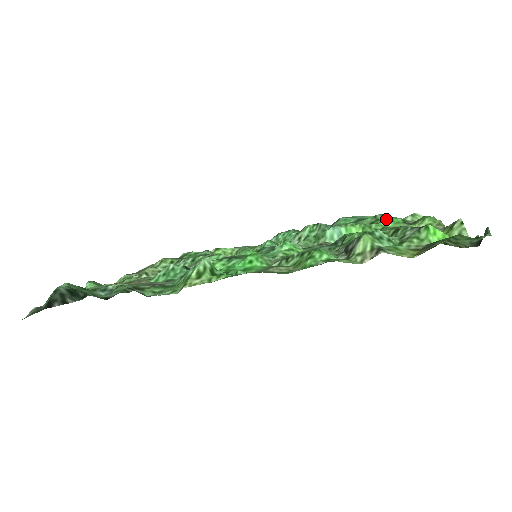
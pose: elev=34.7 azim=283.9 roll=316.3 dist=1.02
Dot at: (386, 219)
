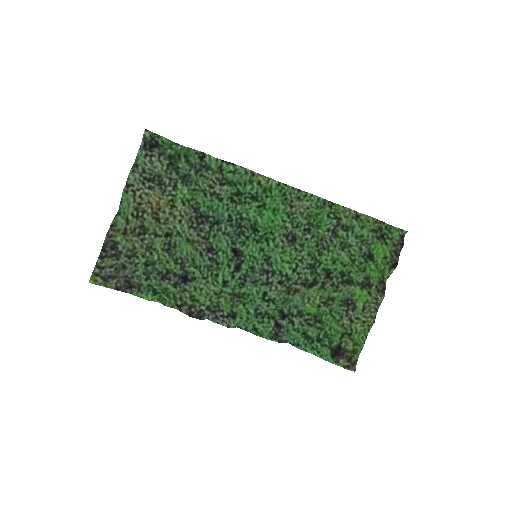
Dot at: (330, 326)
